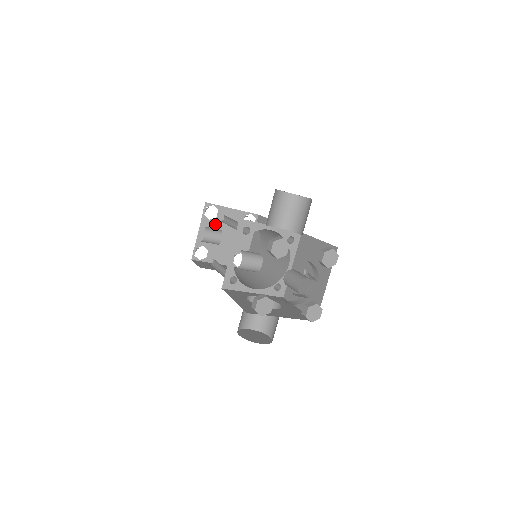
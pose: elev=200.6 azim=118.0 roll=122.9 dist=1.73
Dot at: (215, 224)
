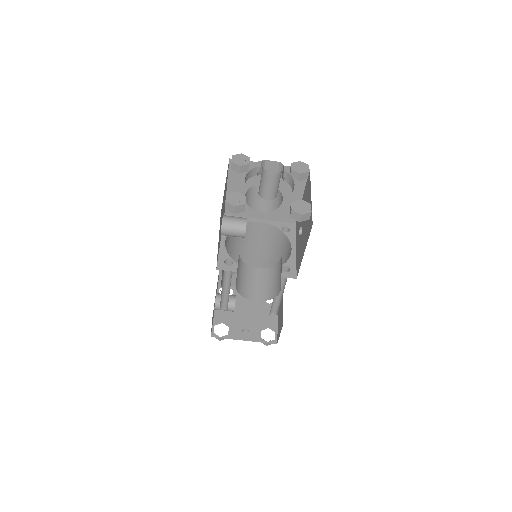
Dot at: occluded
